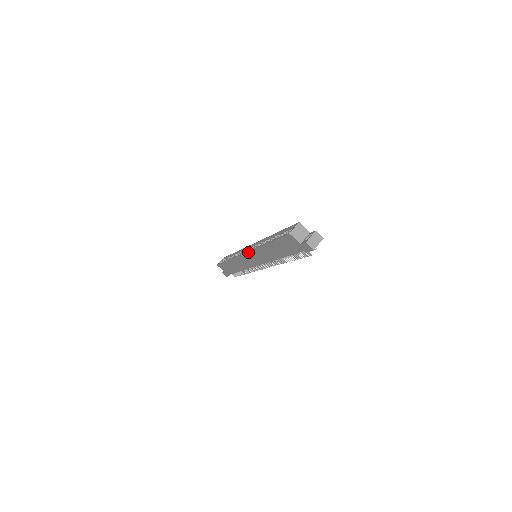
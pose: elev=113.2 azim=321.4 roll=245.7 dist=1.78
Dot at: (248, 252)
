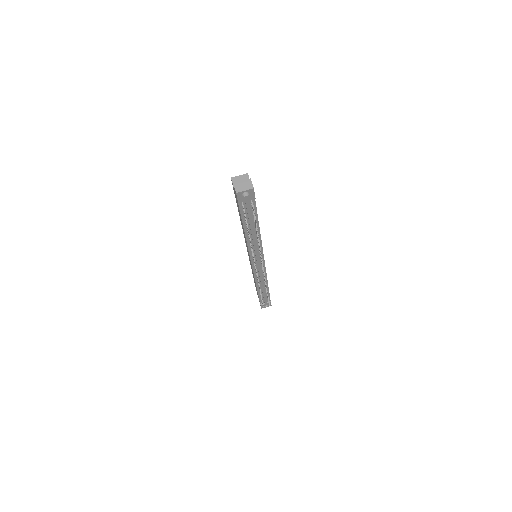
Dot at: occluded
